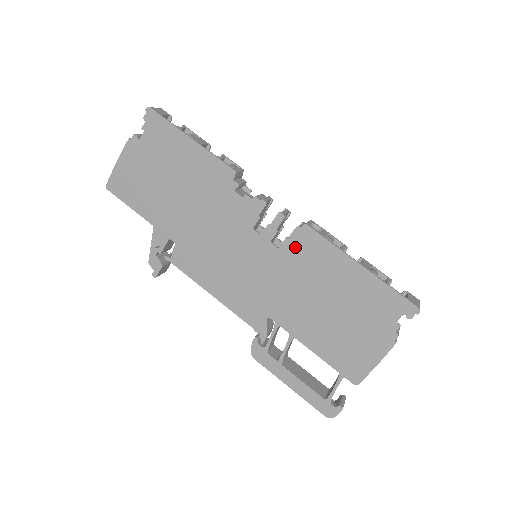
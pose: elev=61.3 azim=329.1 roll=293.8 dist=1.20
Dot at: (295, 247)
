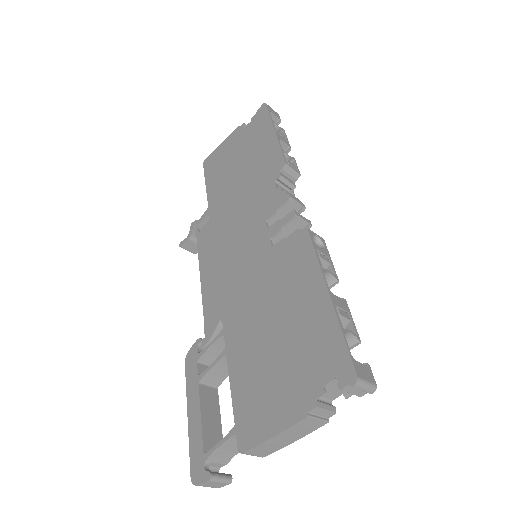
Dot at: (285, 250)
